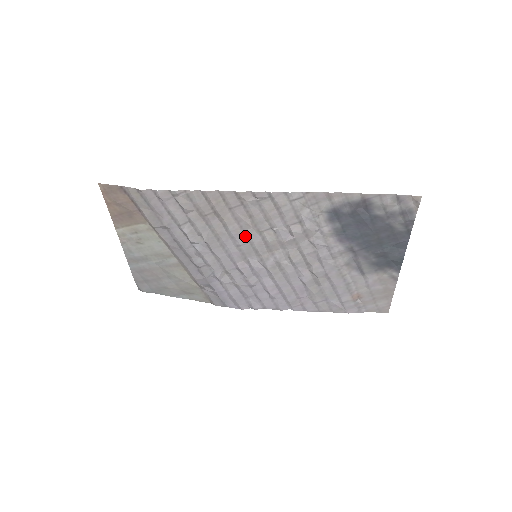
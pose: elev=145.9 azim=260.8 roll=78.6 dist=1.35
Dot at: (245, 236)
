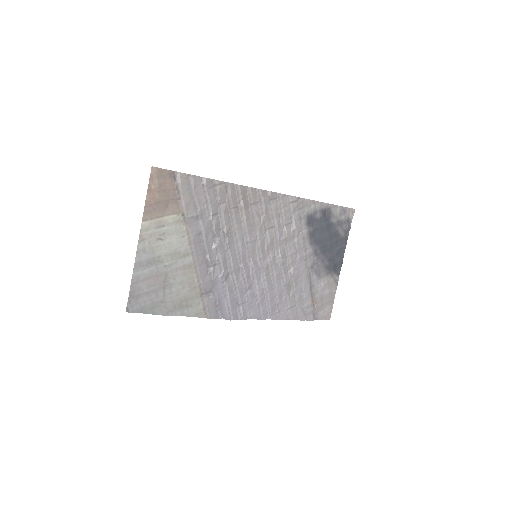
Dot at: (254, 233)
